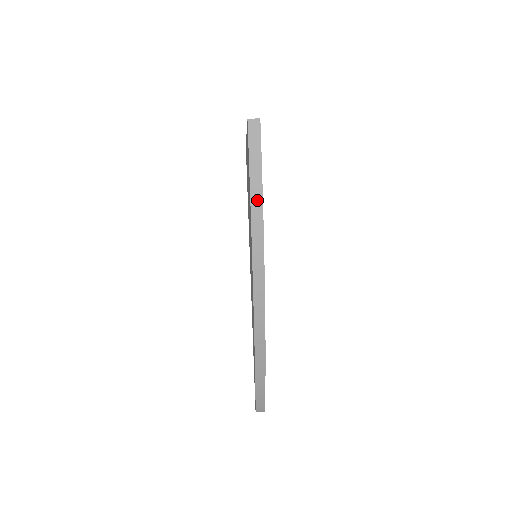
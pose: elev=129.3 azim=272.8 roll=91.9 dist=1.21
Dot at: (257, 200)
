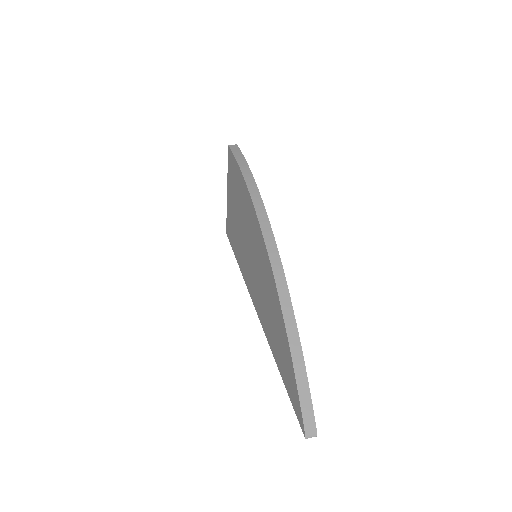
Dot at: (247, 173)
